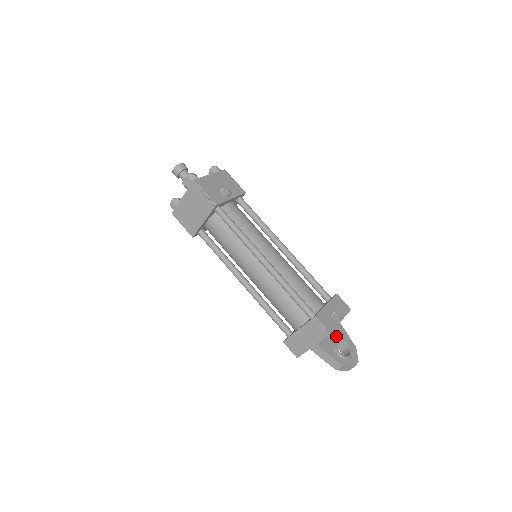
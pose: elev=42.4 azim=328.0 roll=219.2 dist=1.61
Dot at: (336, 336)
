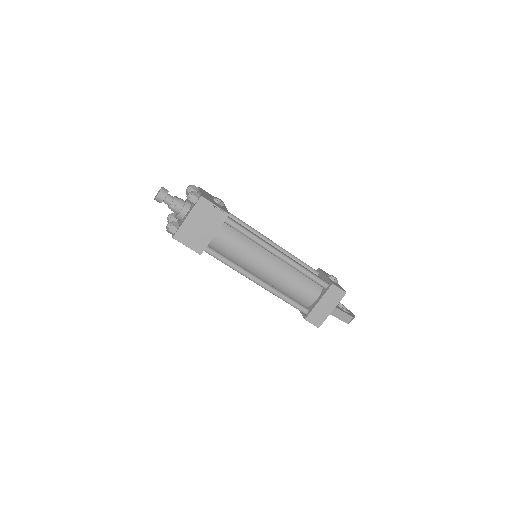
Dot at: occluded
